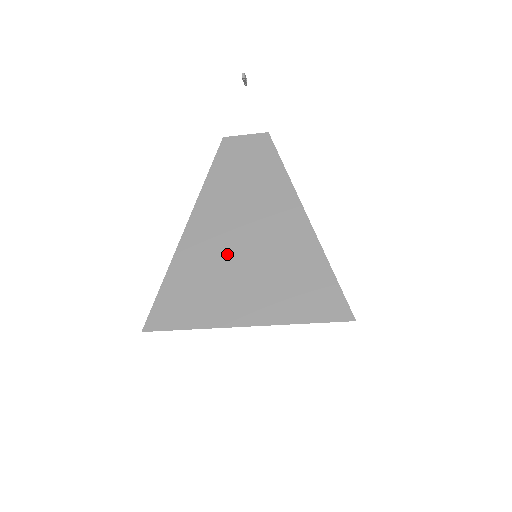
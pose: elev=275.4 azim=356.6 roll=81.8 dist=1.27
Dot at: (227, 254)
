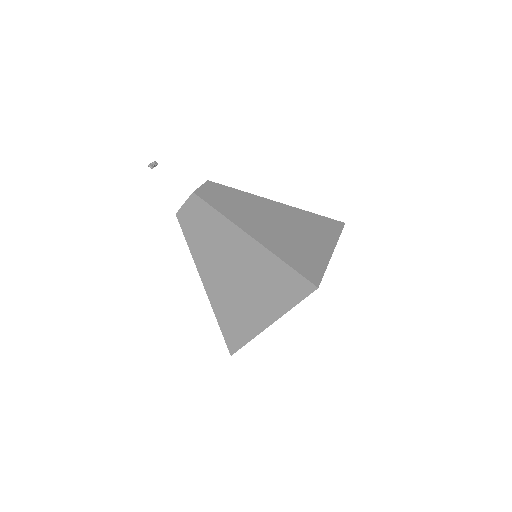
Dot at: (233, 289)
